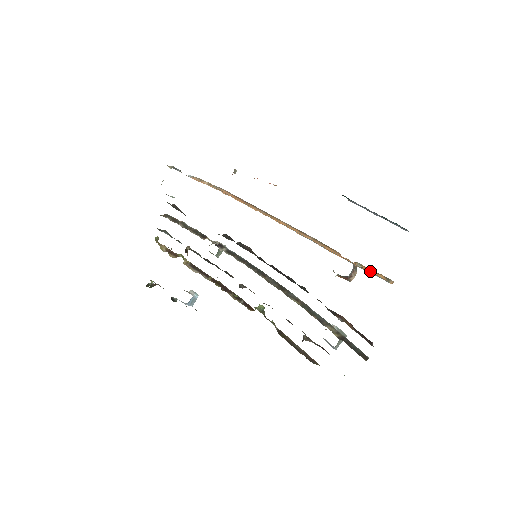
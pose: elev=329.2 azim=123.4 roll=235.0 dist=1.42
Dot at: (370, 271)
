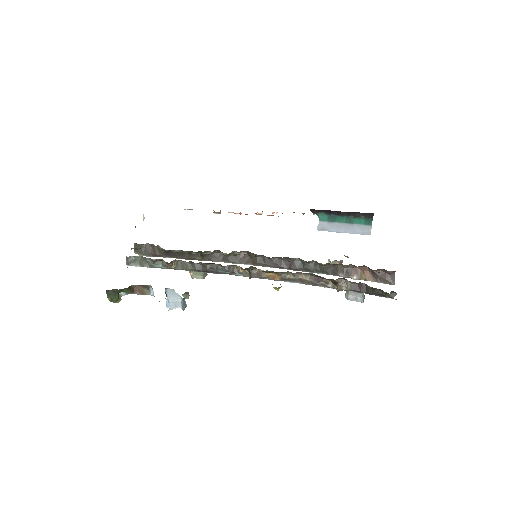
Dot at: occluded
